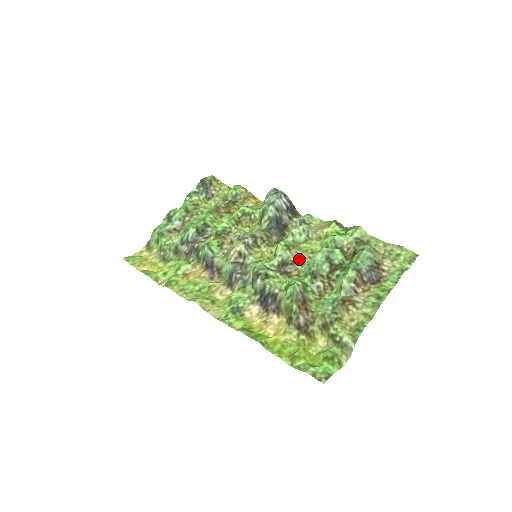
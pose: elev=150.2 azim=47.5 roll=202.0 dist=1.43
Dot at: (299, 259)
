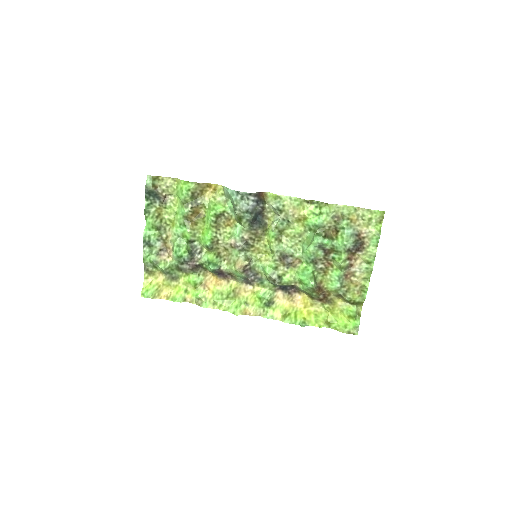
Dot at: (292, 246)
